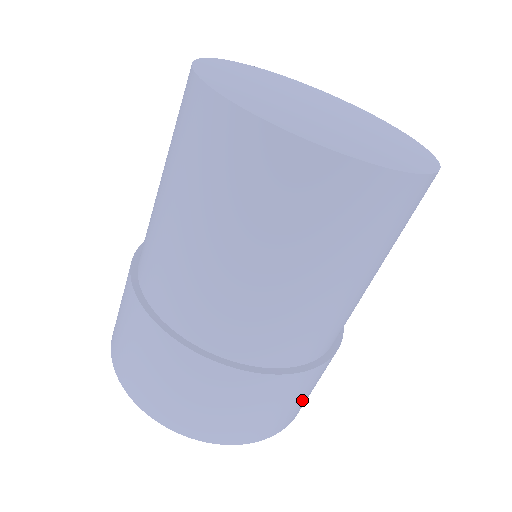
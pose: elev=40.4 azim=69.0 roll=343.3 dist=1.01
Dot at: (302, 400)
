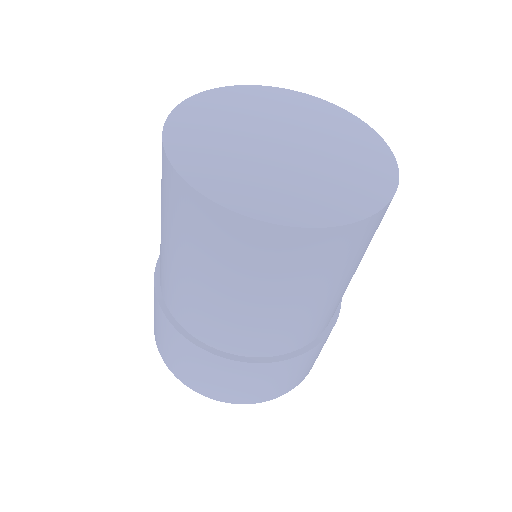
Dot at: (297, 374)
